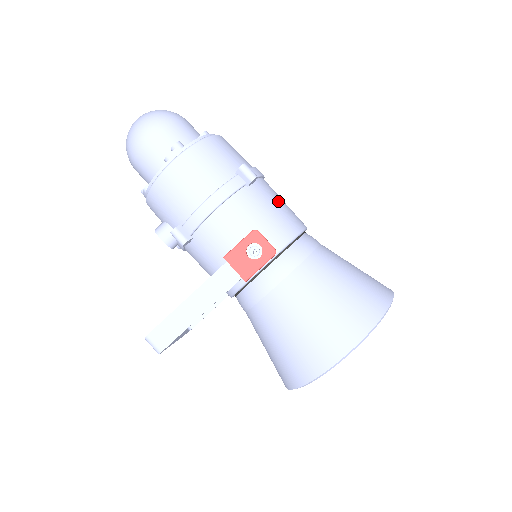
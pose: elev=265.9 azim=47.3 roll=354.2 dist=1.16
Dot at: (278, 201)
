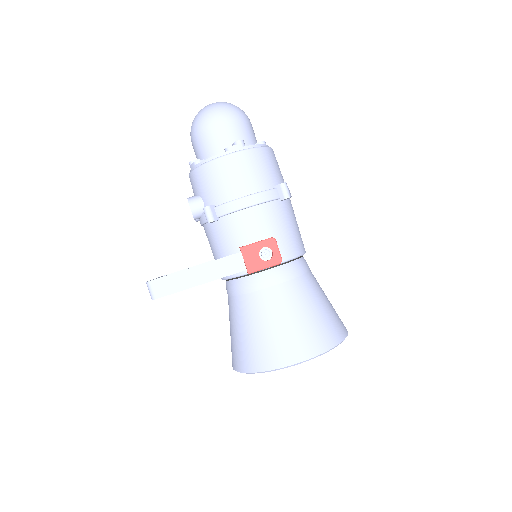
Dot at: (295, 222)
